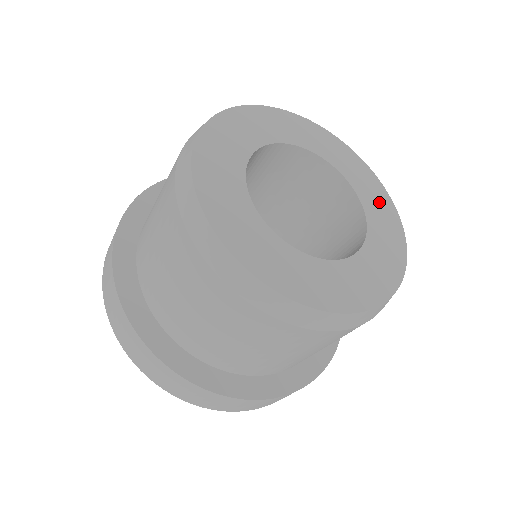
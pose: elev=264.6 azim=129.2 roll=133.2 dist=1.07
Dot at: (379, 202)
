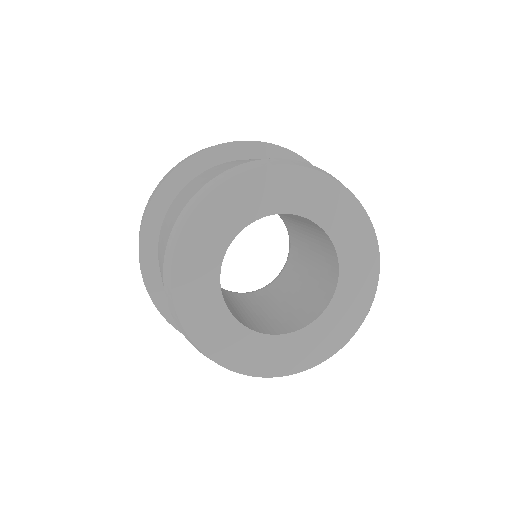
Dot at: (351, 309)
